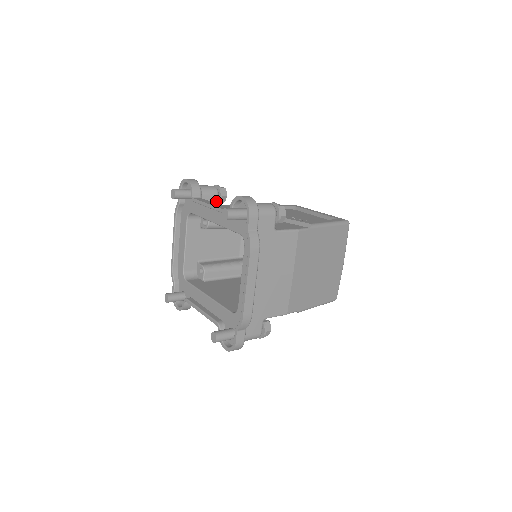
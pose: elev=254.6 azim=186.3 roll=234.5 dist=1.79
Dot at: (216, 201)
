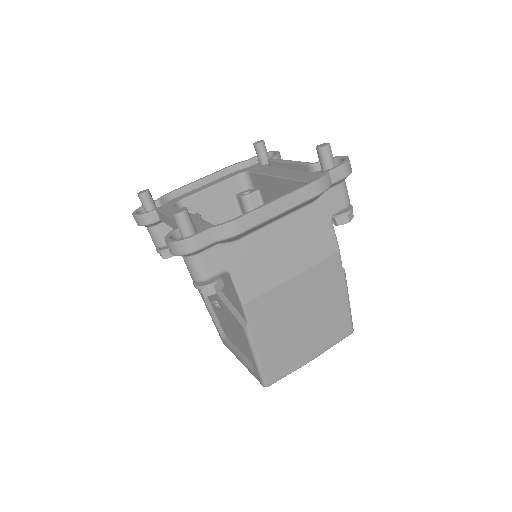
Dot at: occluded
